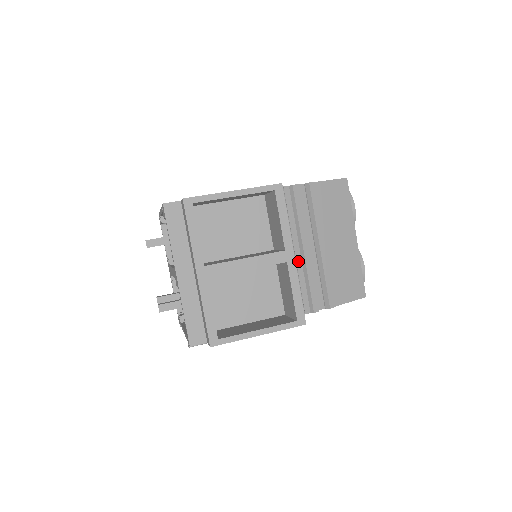
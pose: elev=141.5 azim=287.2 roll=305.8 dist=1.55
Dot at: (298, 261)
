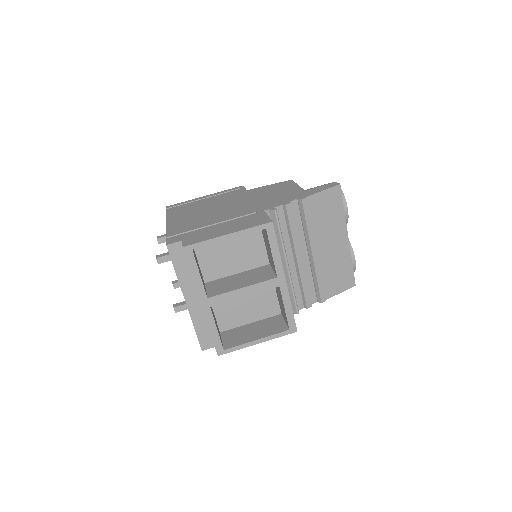
Dot at: (292, 269)
